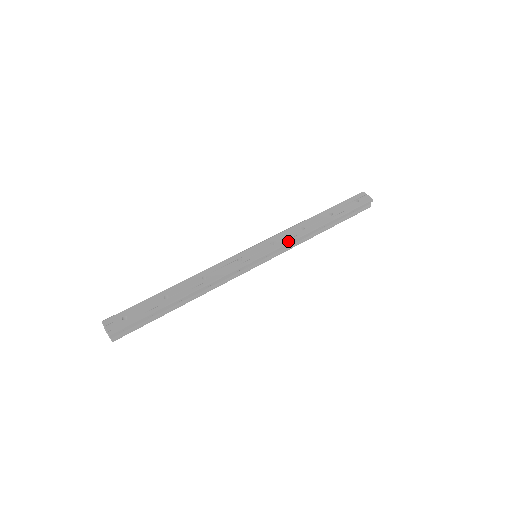
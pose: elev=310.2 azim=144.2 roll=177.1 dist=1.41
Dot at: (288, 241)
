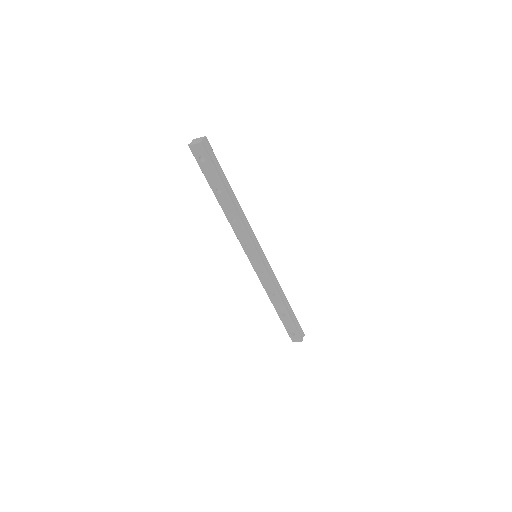
Dot at: (273, 273)
